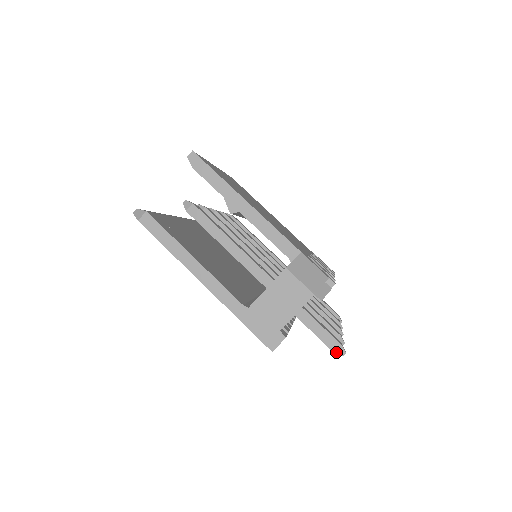
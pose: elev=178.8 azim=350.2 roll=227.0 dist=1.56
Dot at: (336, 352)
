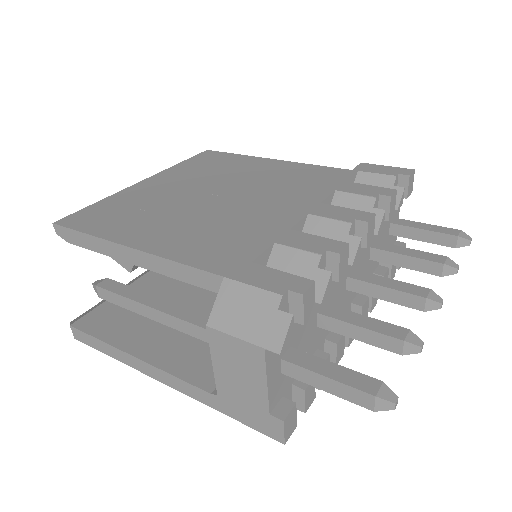
Dot at: (376, 409)
